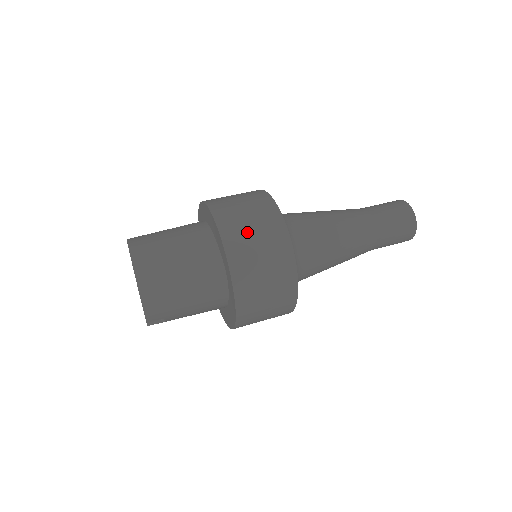
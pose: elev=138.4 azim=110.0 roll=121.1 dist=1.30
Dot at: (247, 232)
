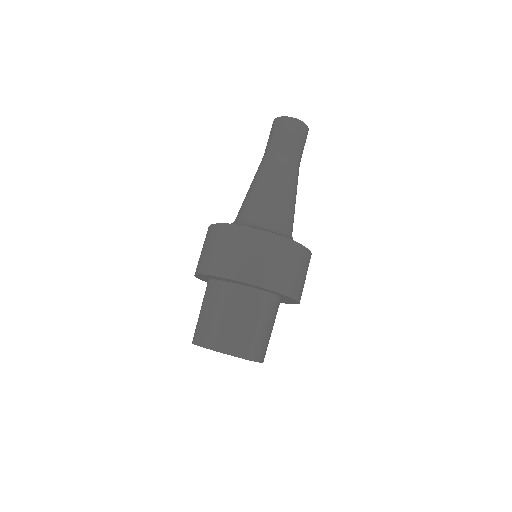
Dot at: (254, 262)
